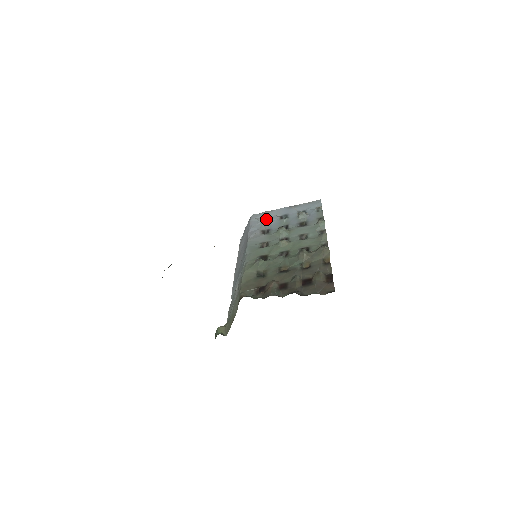
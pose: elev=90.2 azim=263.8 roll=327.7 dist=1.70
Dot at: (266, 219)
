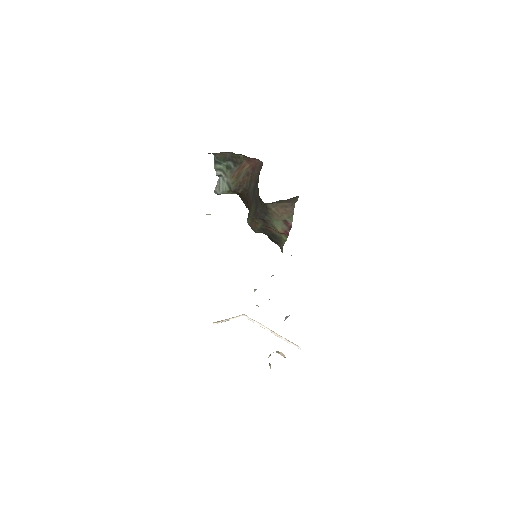
Dot at: occluded
